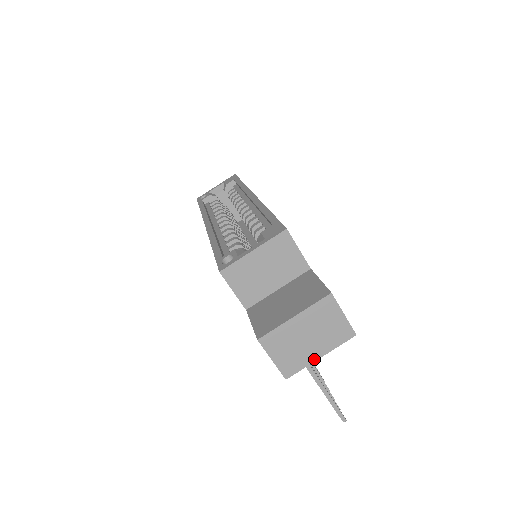
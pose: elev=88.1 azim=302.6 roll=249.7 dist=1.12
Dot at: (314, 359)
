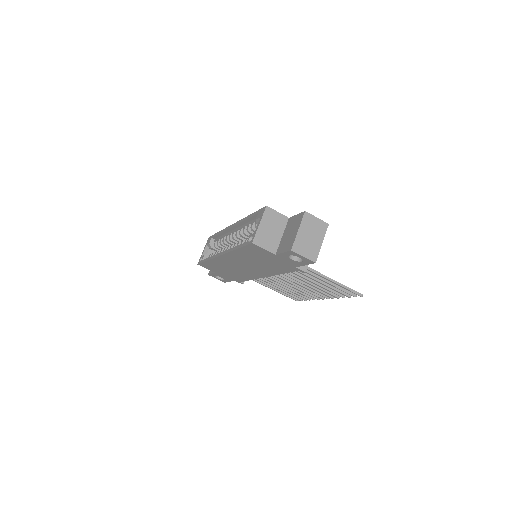
Dot at: (320, 246)
